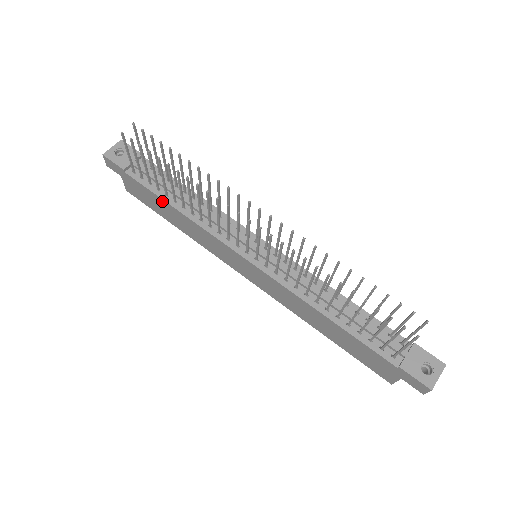
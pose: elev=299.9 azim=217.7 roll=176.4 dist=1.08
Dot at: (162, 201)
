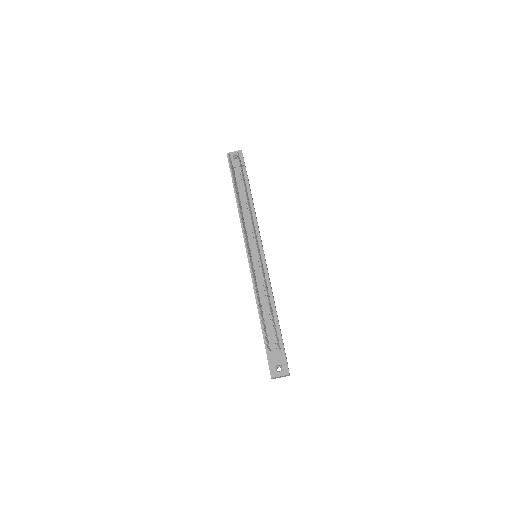
Dot at: (235, 197)
